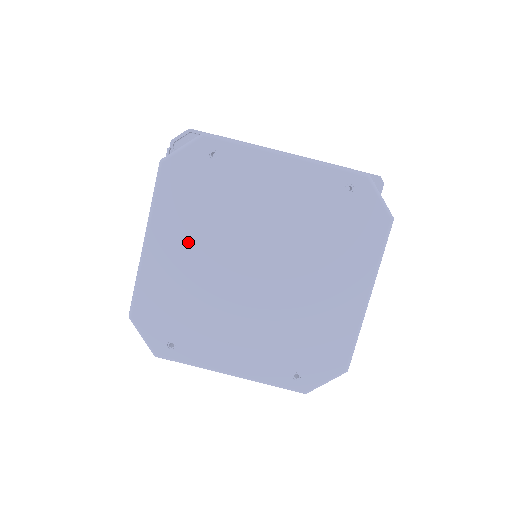
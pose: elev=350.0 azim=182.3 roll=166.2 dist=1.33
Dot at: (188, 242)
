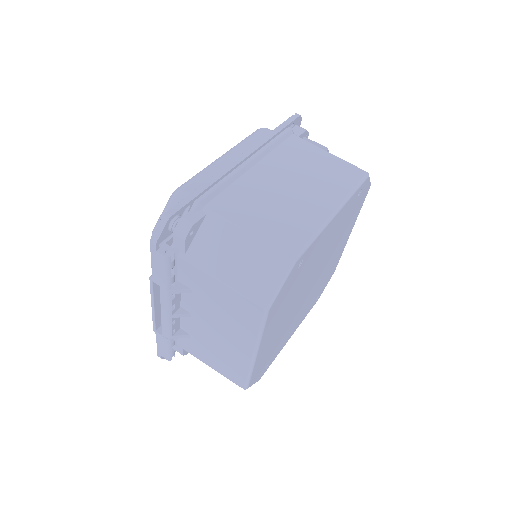
Dot at: (280, 322)
